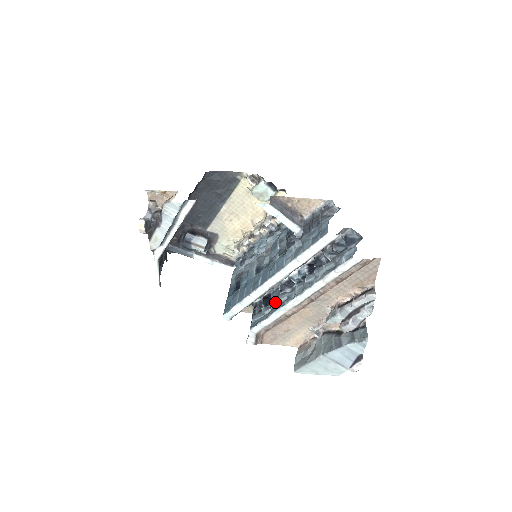
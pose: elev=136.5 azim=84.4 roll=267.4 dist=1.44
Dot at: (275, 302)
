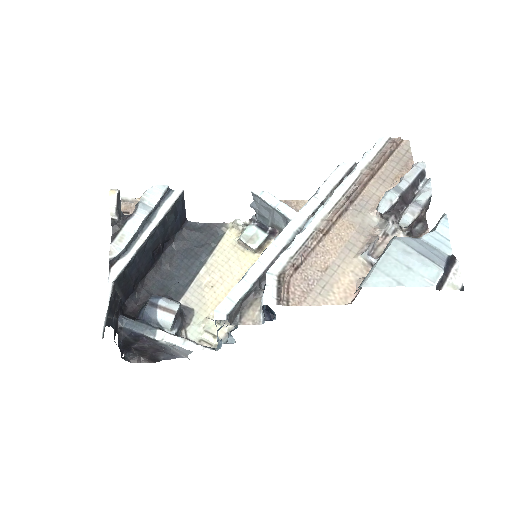
Dot at: occluded
